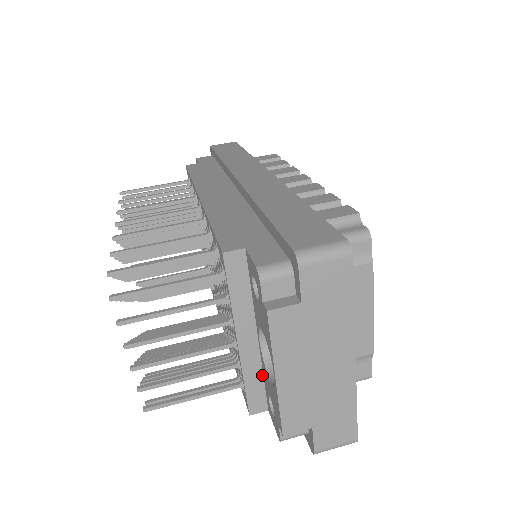
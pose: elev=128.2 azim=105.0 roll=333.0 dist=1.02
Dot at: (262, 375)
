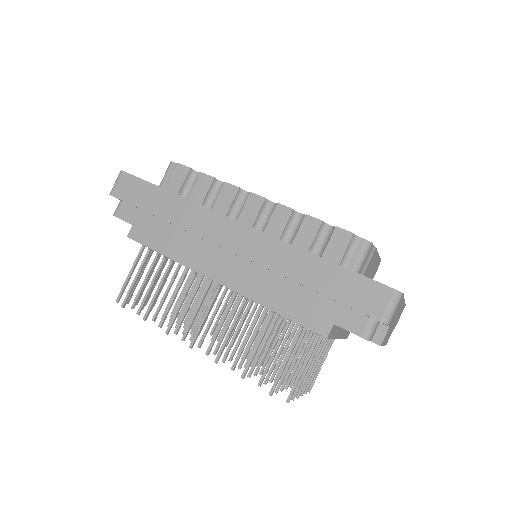
Dot at: occluded
